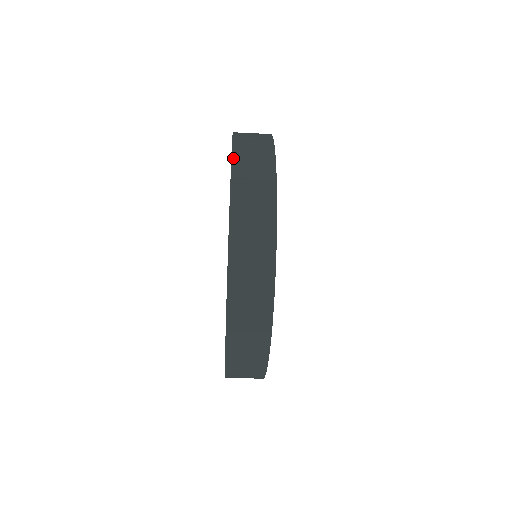
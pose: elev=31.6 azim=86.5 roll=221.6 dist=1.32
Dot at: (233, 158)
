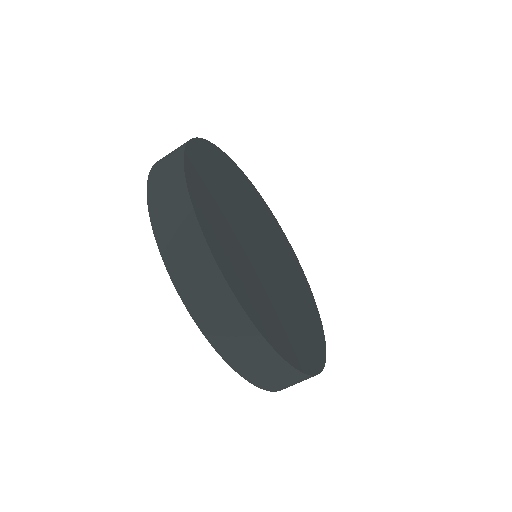
Dot at: (162, 254)
